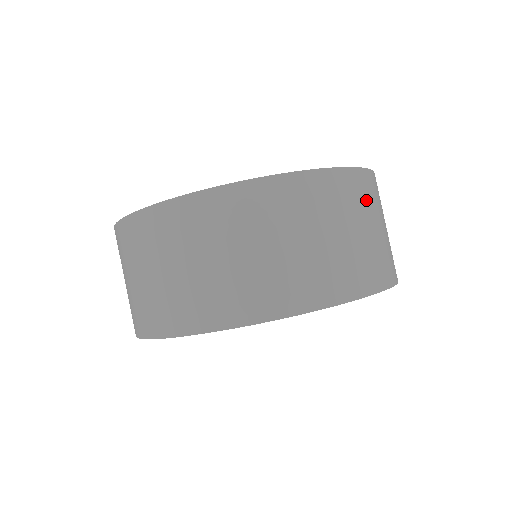
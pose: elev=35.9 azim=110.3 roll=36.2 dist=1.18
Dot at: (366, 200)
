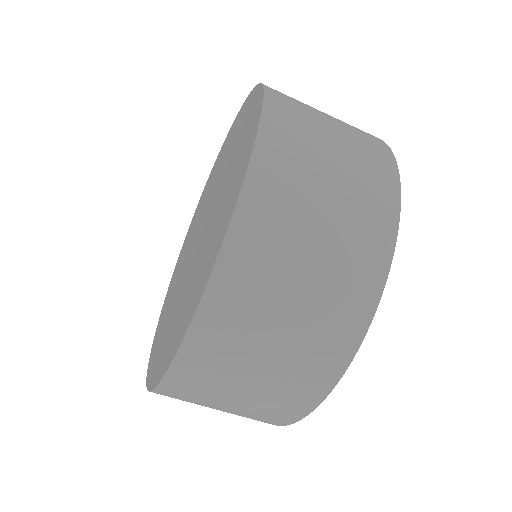
Dot at: (295, 168)
